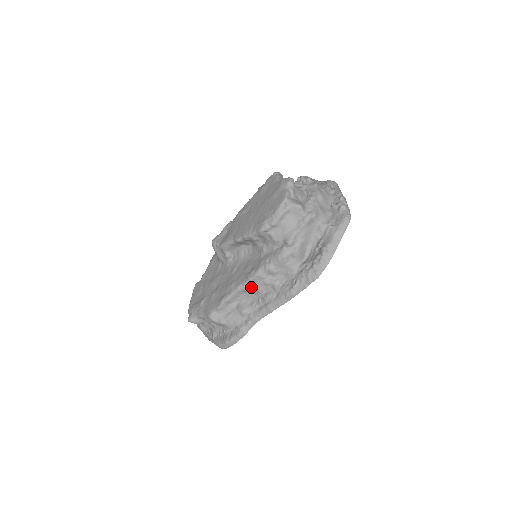
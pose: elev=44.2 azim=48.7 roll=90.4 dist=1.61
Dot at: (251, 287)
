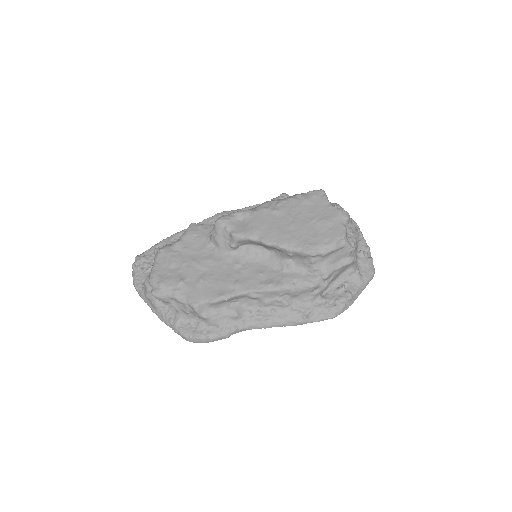
Dot at: (261, 297)
